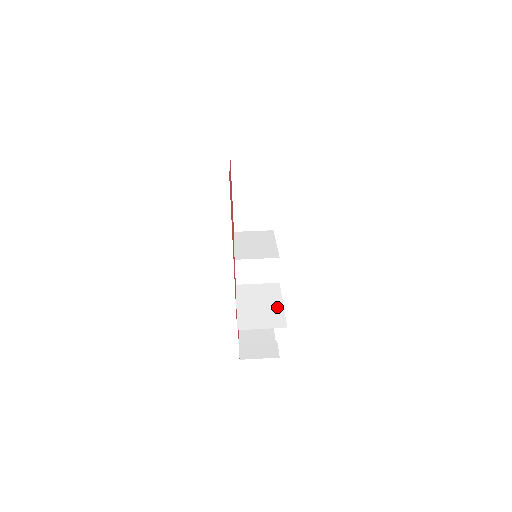
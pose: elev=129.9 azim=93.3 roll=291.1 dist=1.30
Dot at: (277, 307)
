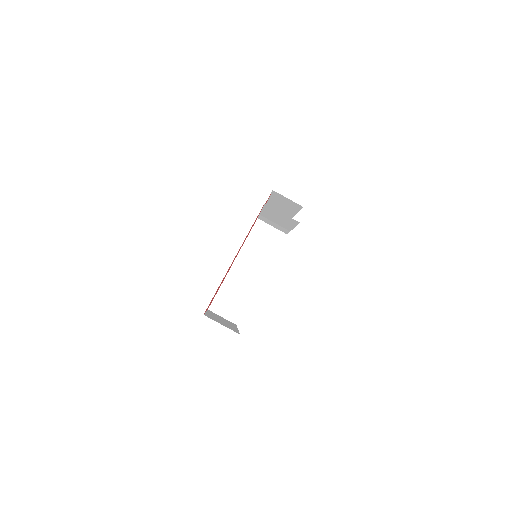
Dot at: (242, 304)
